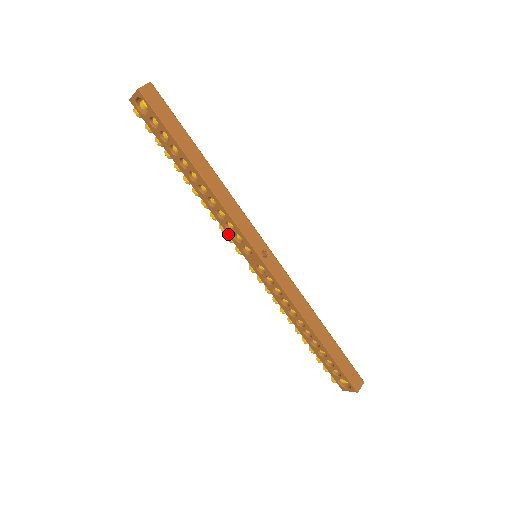
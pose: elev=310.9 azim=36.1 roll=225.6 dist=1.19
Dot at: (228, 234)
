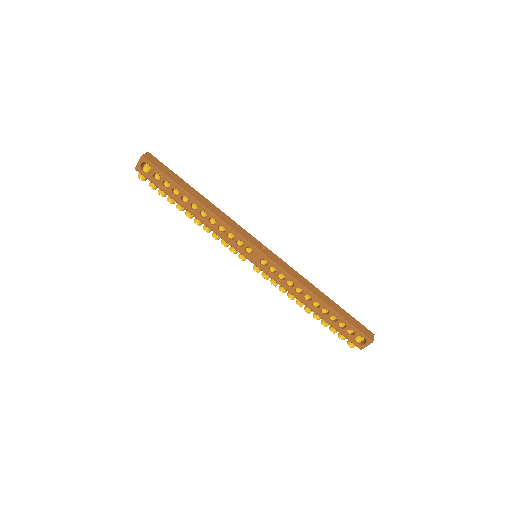
Dot at: (230, 245)
